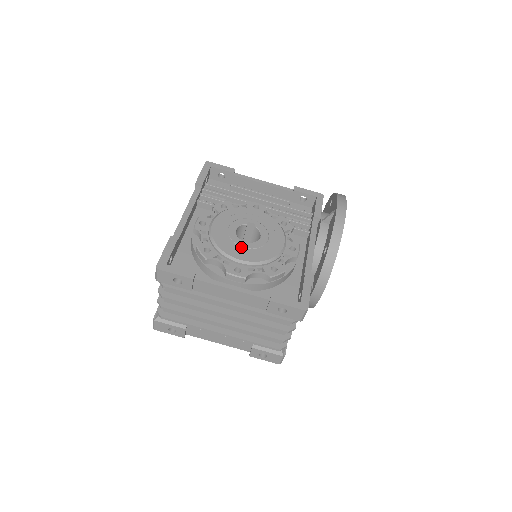
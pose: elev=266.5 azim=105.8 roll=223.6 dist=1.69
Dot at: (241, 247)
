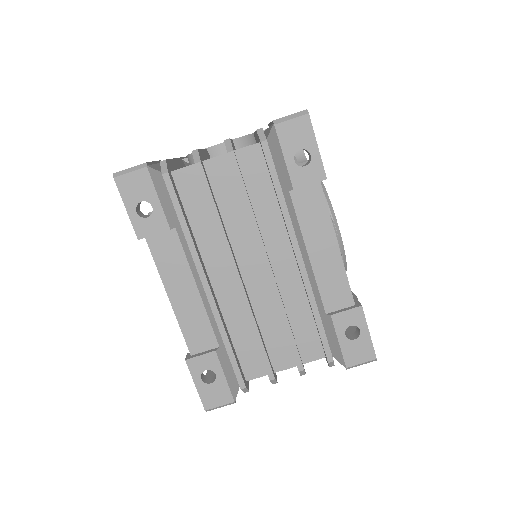
Dot at: occluded
